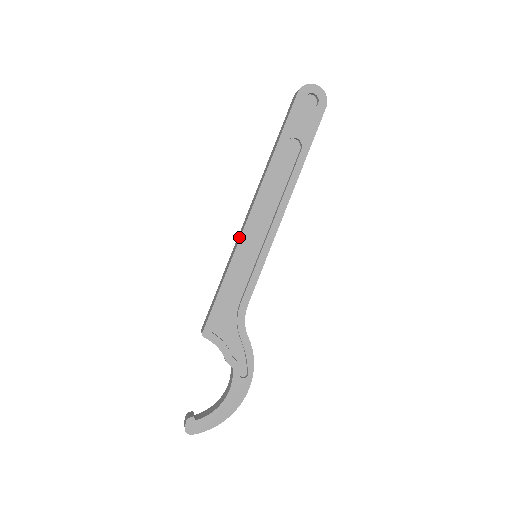
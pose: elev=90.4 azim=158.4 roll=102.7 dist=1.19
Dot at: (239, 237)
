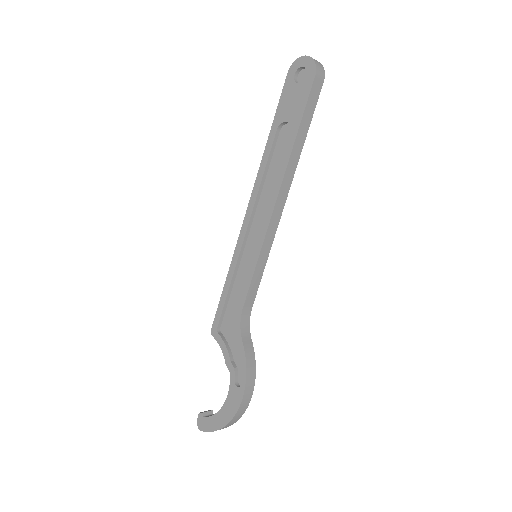
Dot at: (241, 236)
